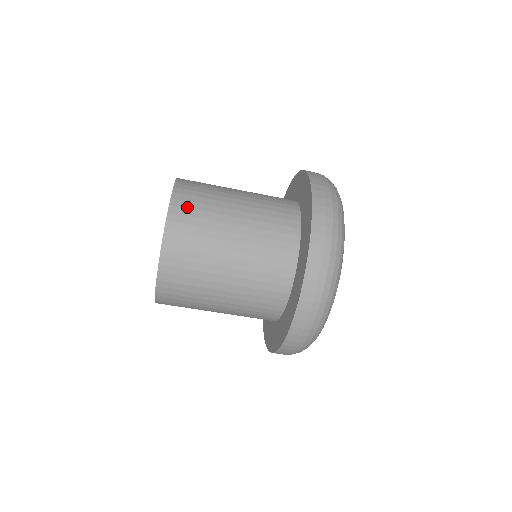
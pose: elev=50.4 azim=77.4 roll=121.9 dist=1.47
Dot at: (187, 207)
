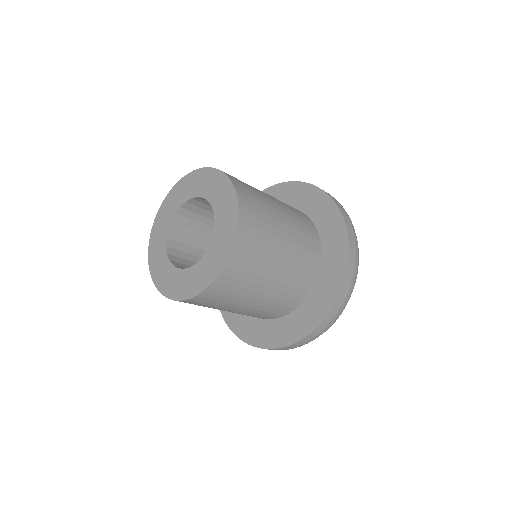
Dot at: (238, 269)
